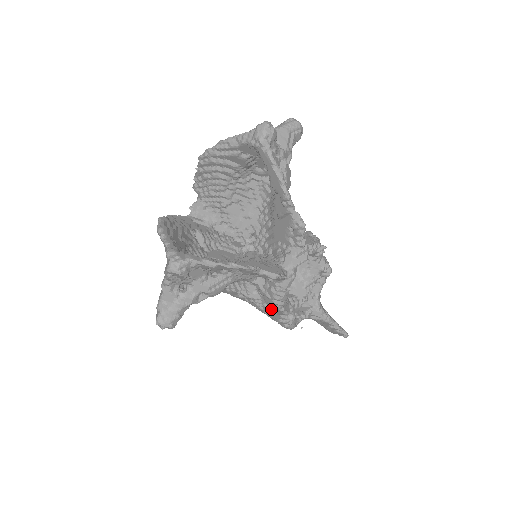
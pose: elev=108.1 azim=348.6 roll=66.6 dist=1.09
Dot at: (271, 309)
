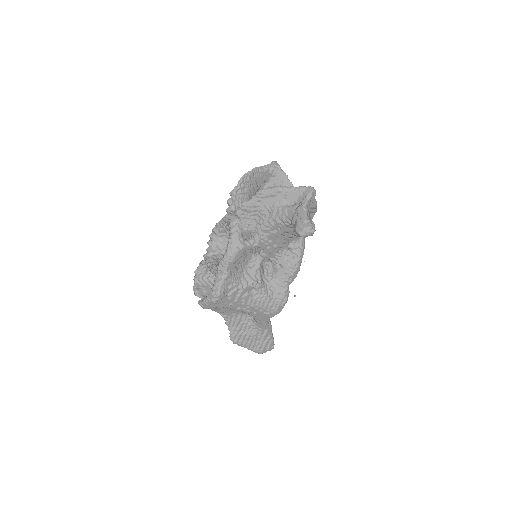
Dot at: (290, 274)
